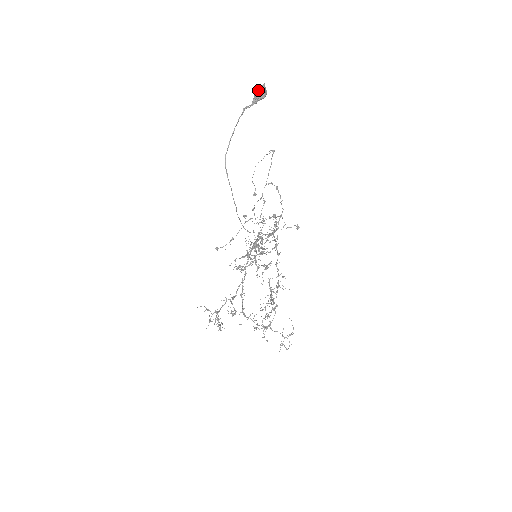
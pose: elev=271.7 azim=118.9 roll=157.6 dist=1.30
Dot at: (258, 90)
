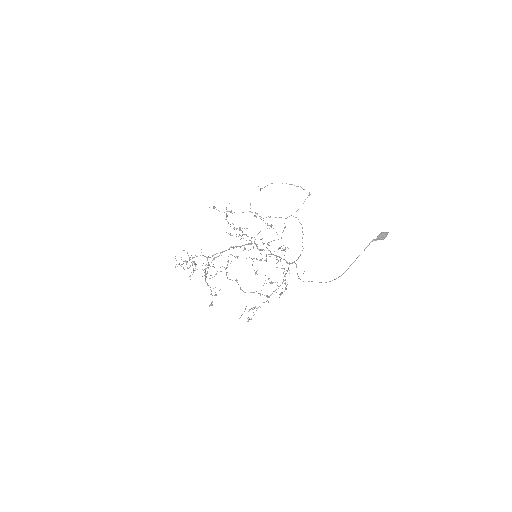
Dot at: (384, 233)
